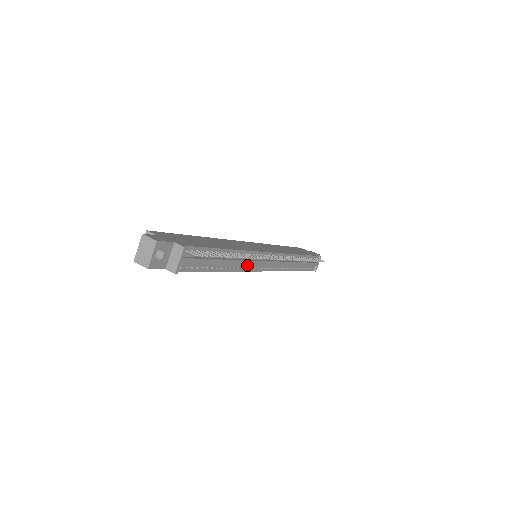
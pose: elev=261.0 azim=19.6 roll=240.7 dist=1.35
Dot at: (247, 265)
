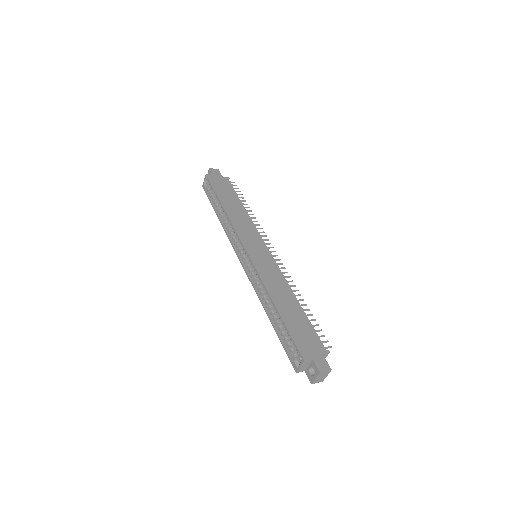
Dot at: occluded
